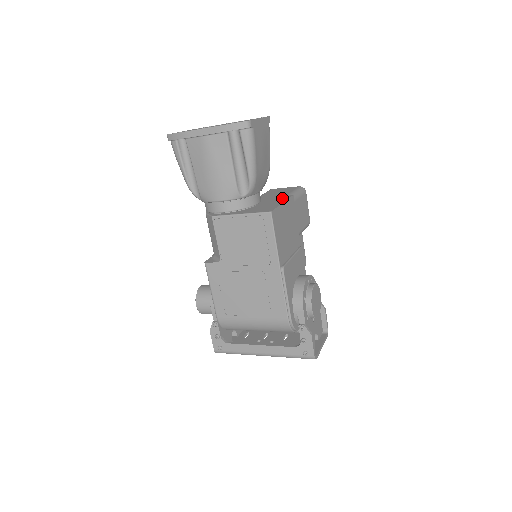
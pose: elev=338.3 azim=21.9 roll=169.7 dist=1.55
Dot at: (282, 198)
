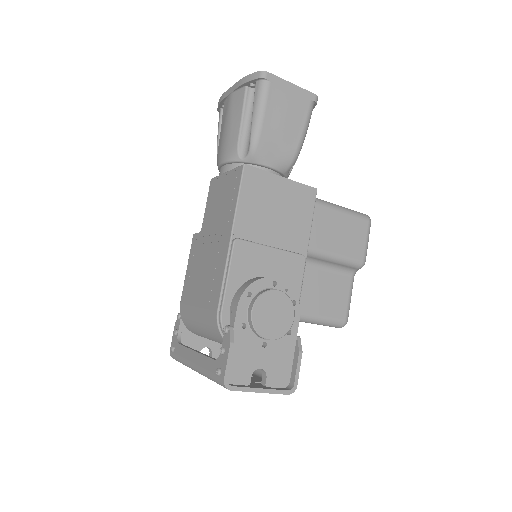
Dot at: occluded
